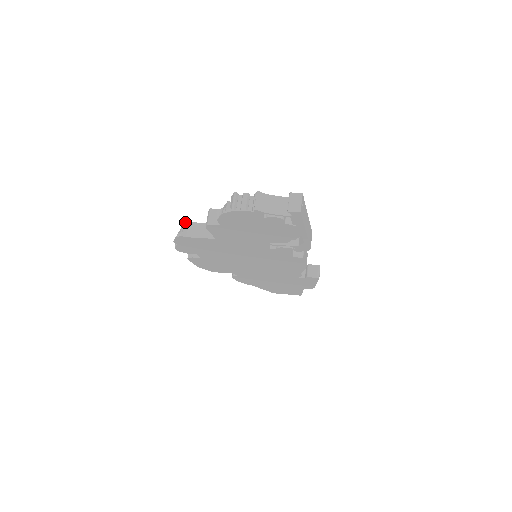
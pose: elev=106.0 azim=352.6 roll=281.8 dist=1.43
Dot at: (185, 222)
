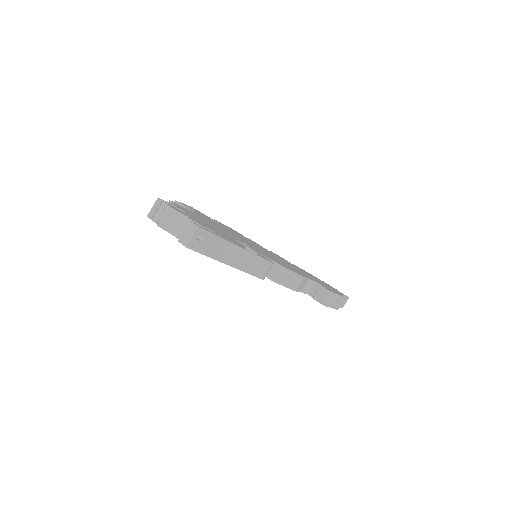
Dot at: (175, 201)
